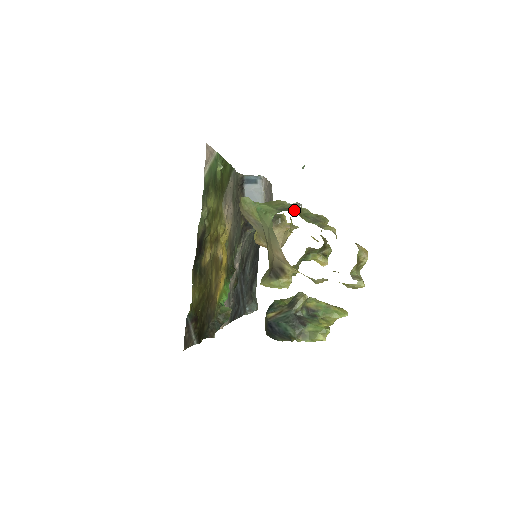
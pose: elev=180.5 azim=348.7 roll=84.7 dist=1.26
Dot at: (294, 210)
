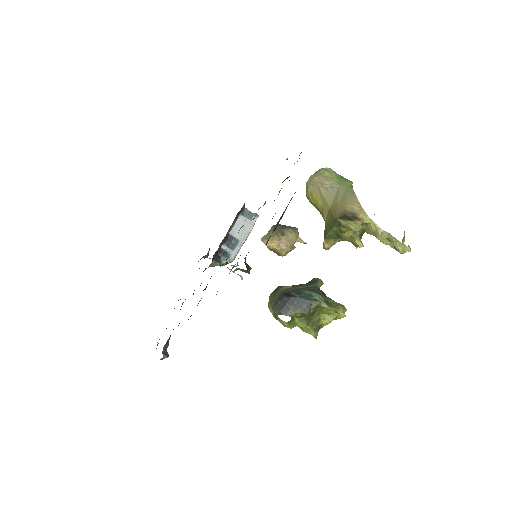
Dot at: occluded
